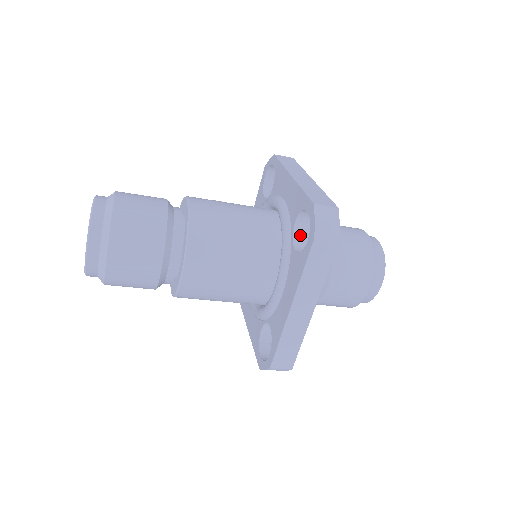
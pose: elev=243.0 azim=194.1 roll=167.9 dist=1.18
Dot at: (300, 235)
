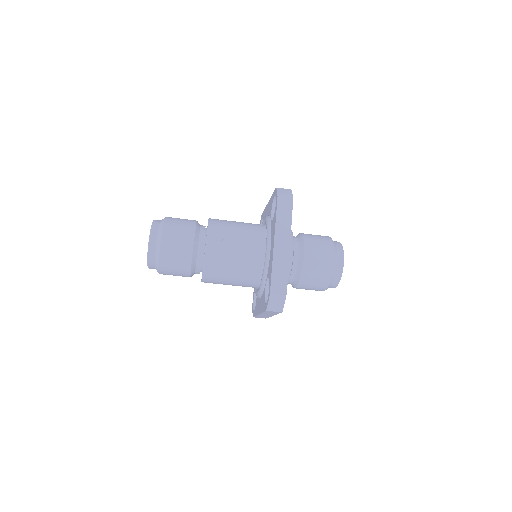
Dot at: occluded
